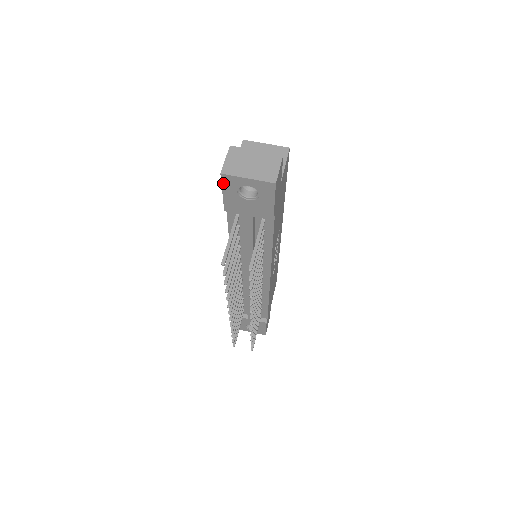
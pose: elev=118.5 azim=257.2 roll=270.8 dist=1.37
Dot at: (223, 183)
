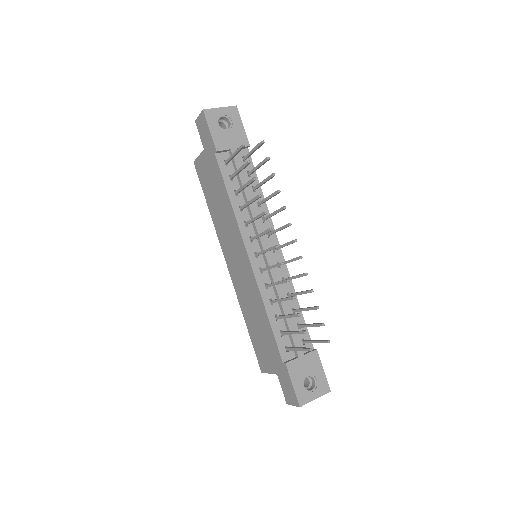
Dot at: (207, 119)
